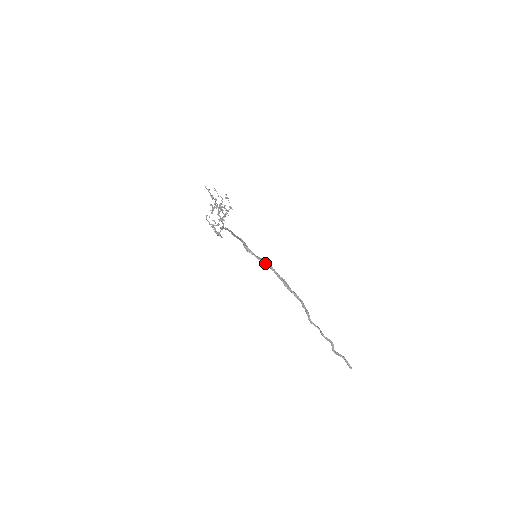
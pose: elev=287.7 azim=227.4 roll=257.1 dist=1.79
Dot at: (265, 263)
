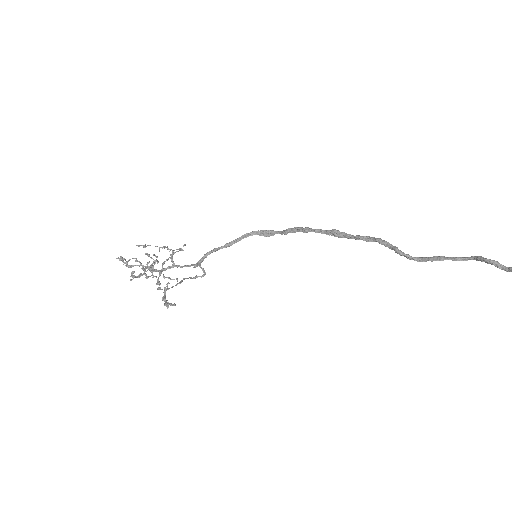
Dot at: (295, 232)
